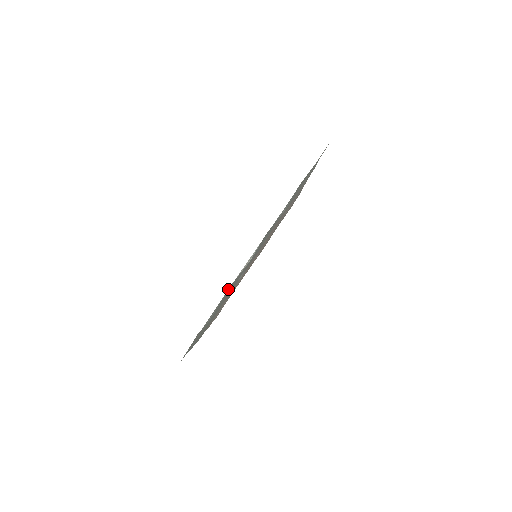
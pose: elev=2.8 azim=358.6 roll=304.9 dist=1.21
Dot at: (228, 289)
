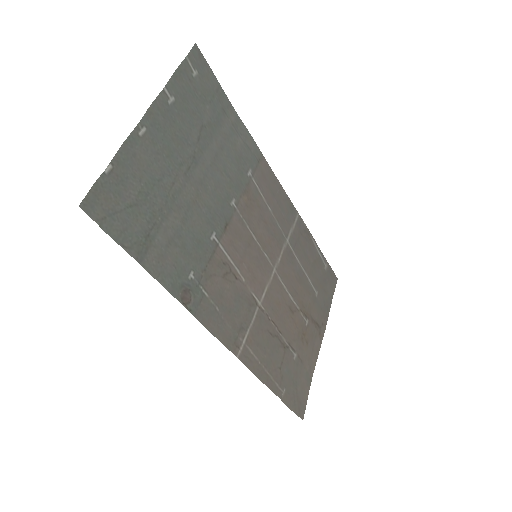
Dot at: (135, 163)
